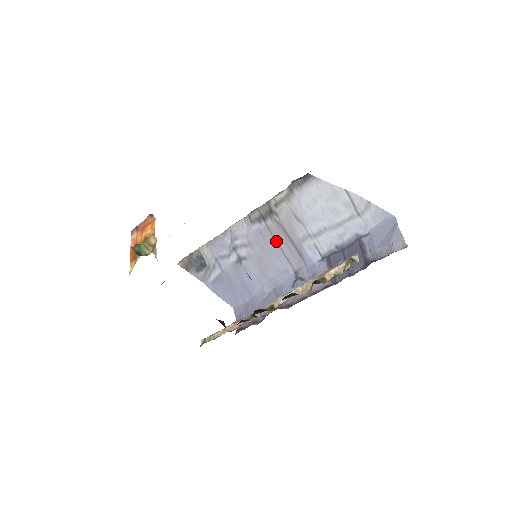
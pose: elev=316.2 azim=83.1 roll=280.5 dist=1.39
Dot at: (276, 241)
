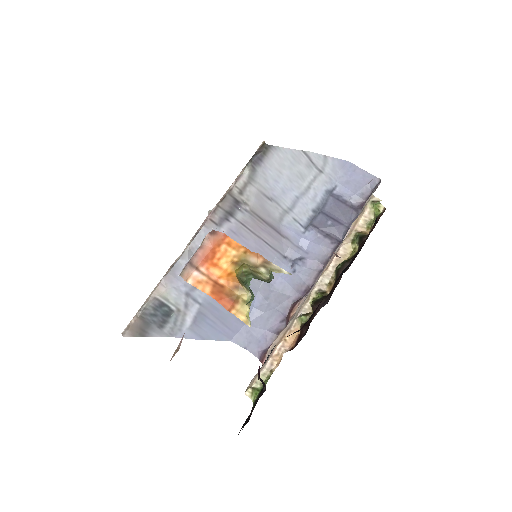
Dot at: (255, 233)
